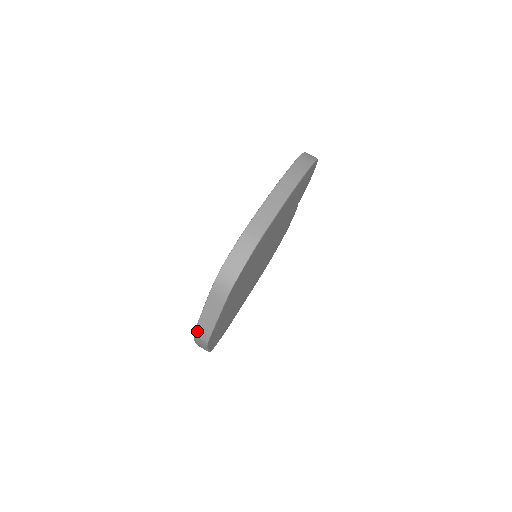
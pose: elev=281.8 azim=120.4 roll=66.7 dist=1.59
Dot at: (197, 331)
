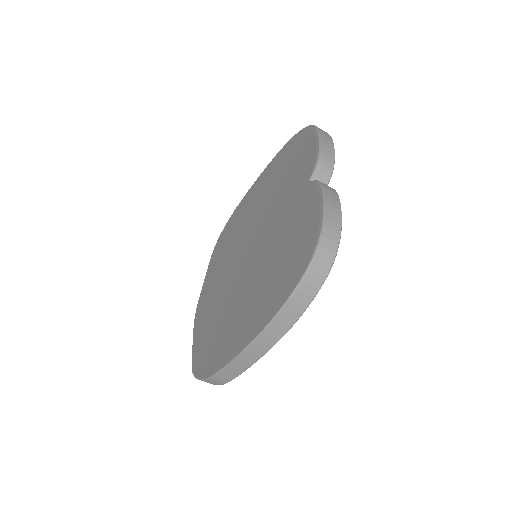
Dot at: occluded
